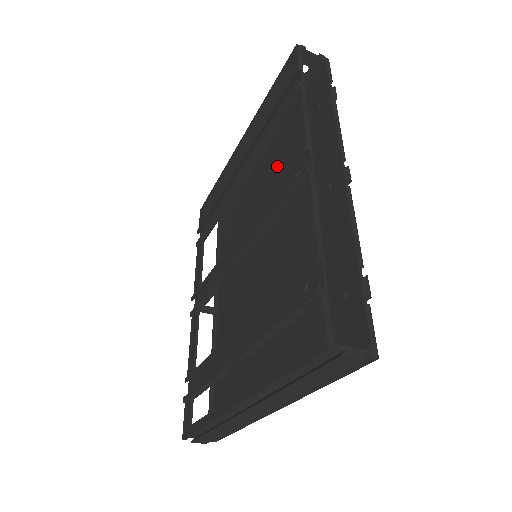
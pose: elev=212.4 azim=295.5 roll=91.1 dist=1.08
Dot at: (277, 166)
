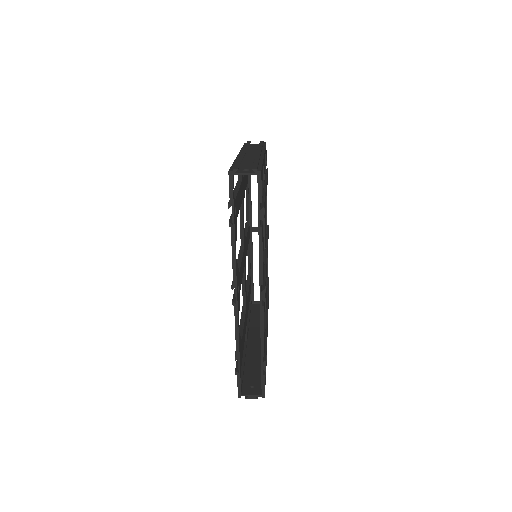
Dot at: occluded
